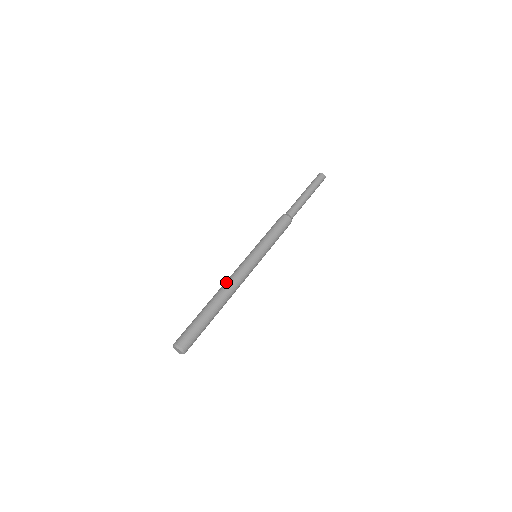
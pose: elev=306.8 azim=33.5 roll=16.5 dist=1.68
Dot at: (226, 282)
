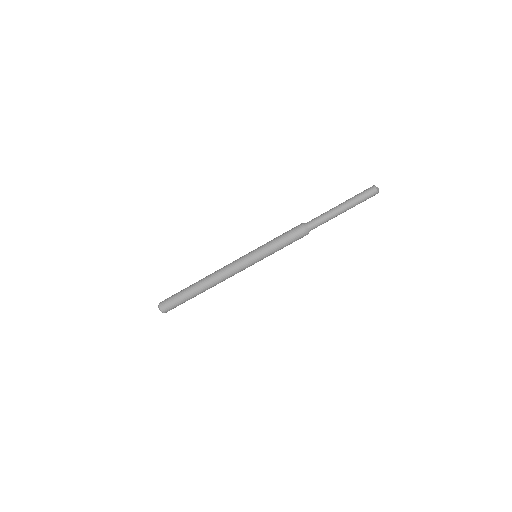
Dot at: (217, 273)
